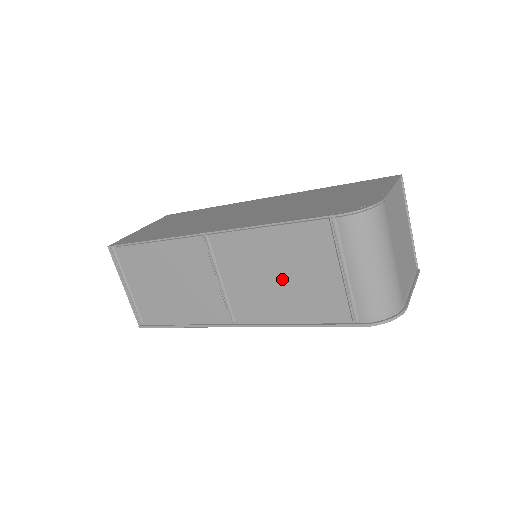
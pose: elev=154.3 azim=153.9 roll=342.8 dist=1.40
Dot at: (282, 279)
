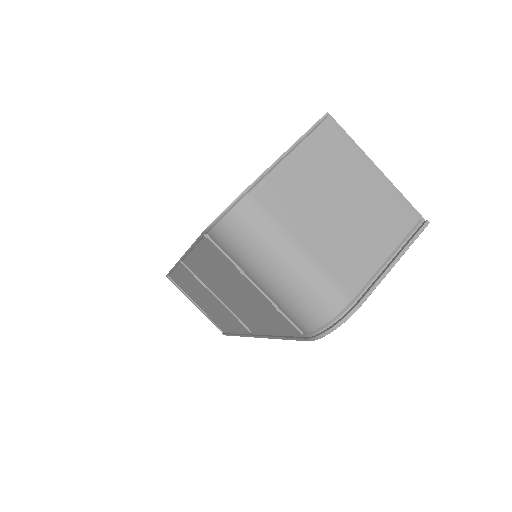
Dot at: (237, 295)
